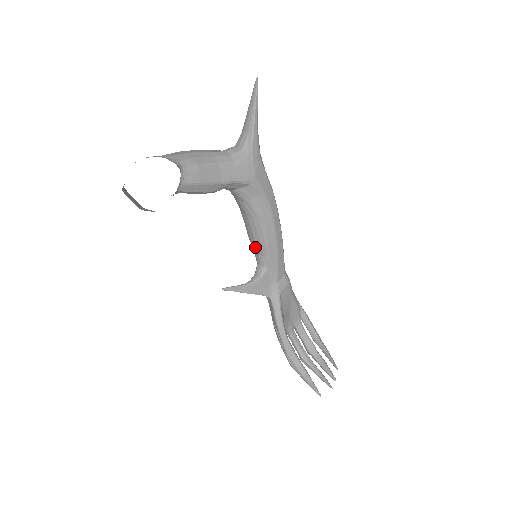
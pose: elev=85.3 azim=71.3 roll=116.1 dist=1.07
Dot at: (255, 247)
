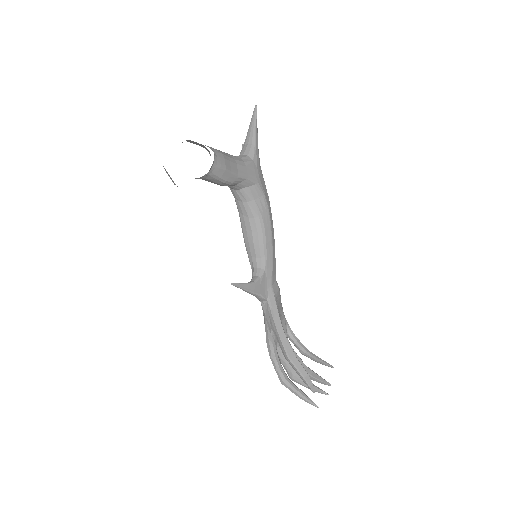
Dot at: (253, 250)
